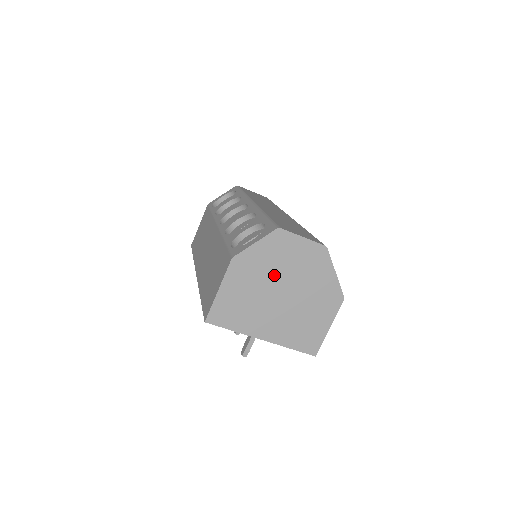
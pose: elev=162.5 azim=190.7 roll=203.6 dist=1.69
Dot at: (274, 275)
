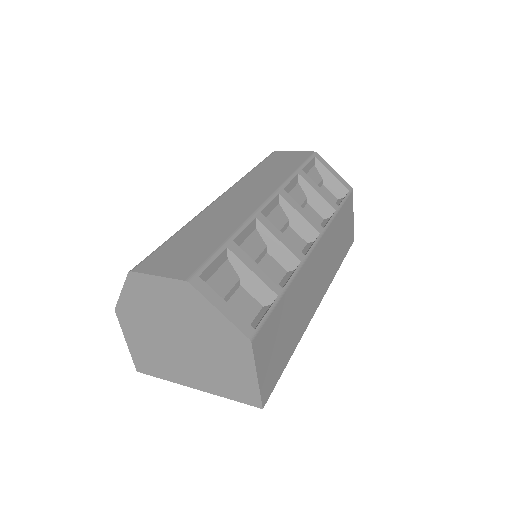
Dot at: (160, 322)
